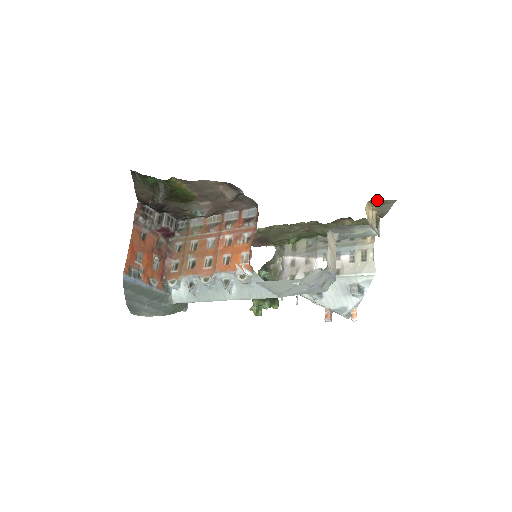
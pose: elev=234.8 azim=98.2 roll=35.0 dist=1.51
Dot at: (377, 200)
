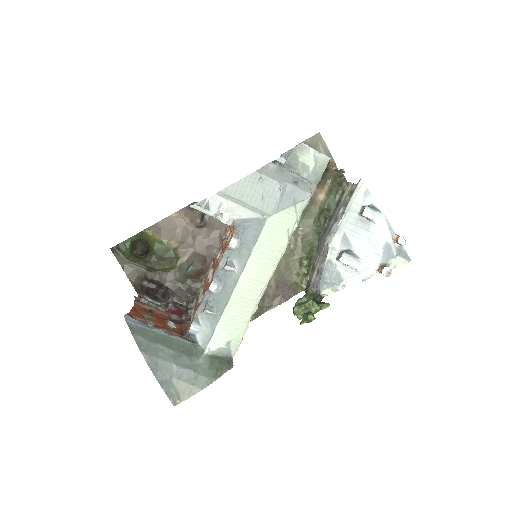
Dot at: (305, 143)
